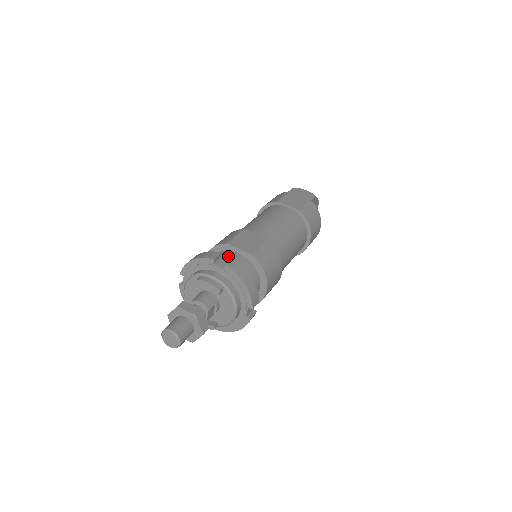
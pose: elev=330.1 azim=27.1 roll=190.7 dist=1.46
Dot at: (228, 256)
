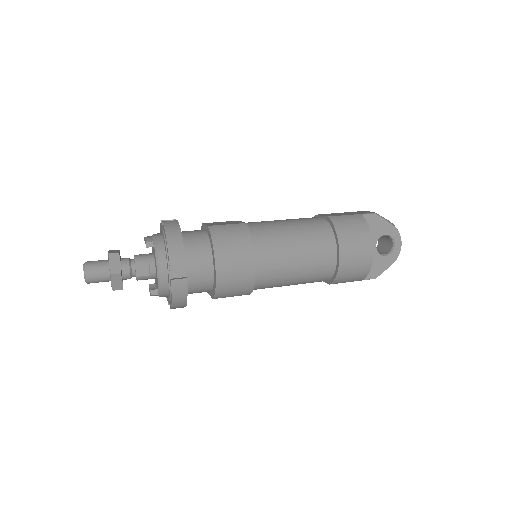
Dot at: occluded
